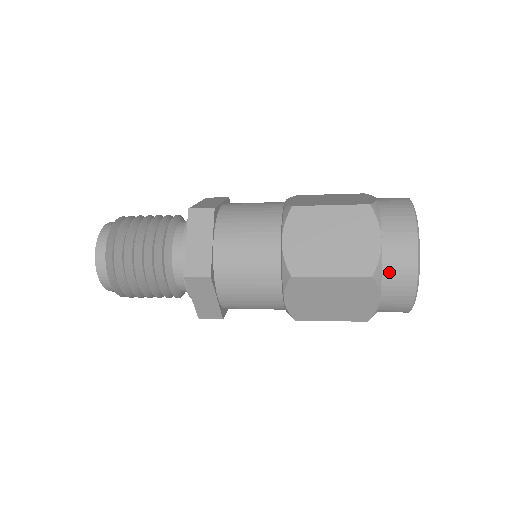
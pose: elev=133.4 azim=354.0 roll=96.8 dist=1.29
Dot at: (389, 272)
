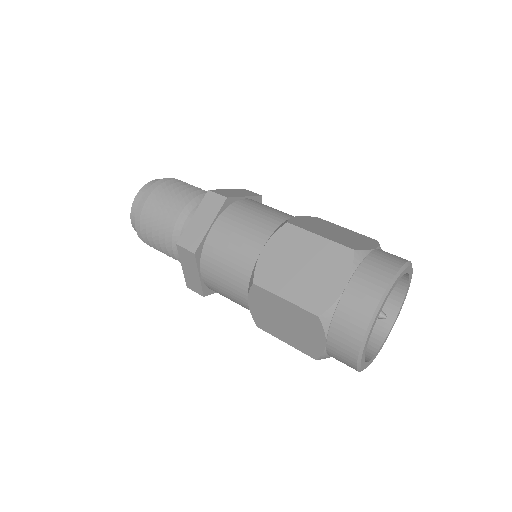
Dot at: (339, 320)
